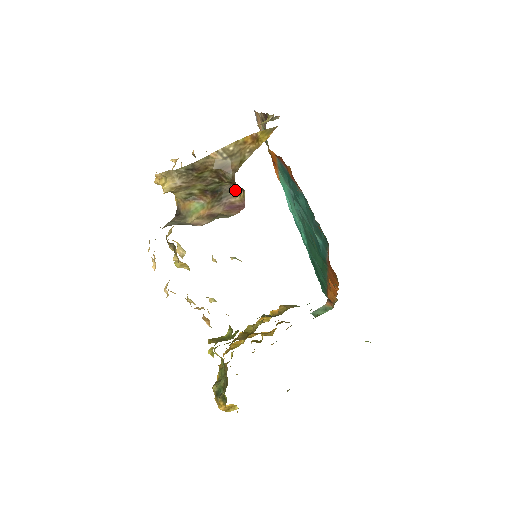
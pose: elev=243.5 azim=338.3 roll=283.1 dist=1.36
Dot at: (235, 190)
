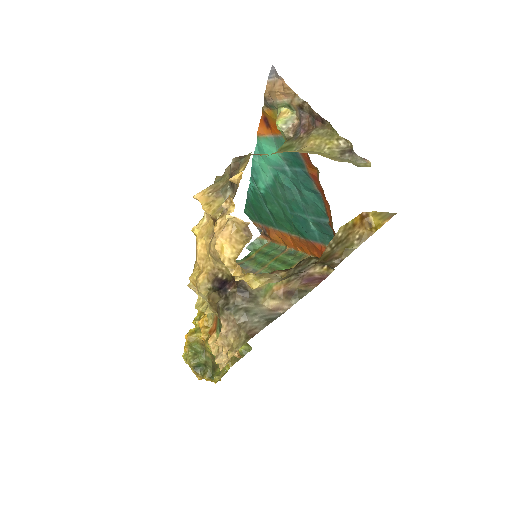
Dot at: (314, 260)
